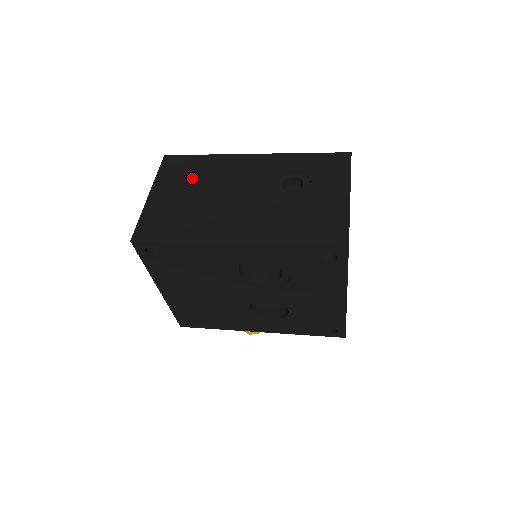
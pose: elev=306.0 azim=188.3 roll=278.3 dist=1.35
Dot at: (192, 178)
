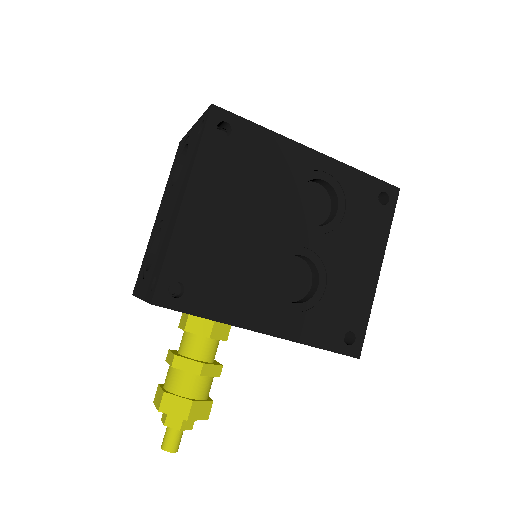
Dot at: occluded
